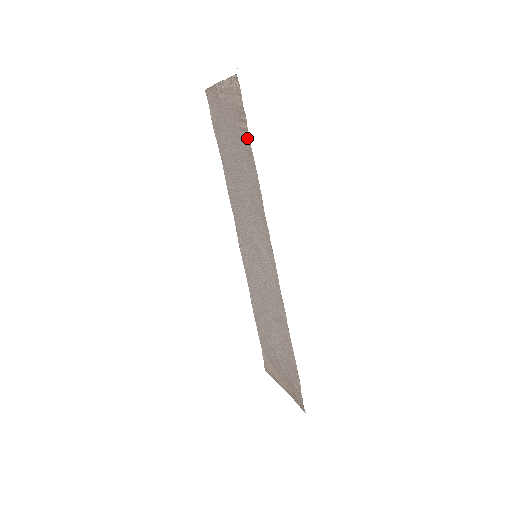
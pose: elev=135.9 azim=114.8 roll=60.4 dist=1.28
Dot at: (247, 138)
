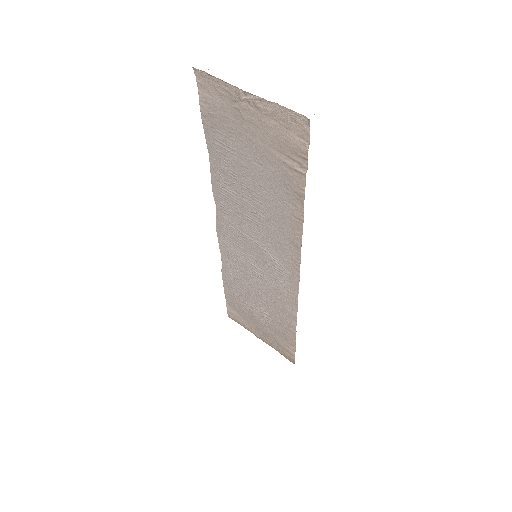
Dot at: (299, 181)
